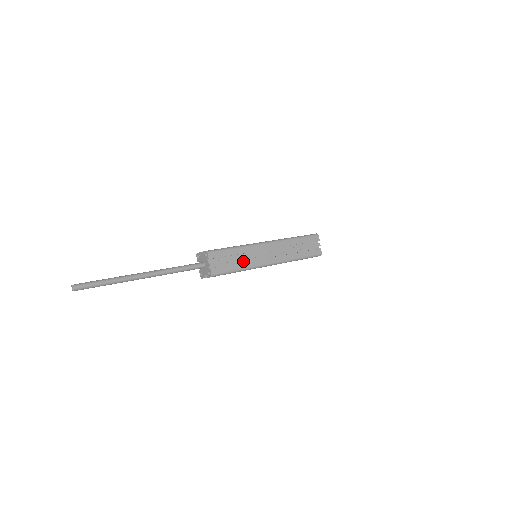
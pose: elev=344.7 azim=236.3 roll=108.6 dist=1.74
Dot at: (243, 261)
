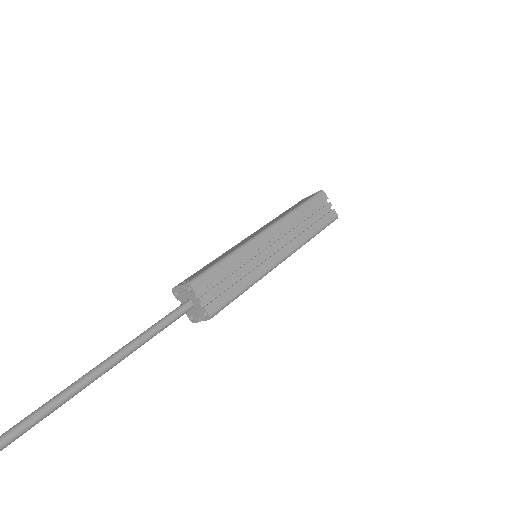
Dot at: (244, 273)
